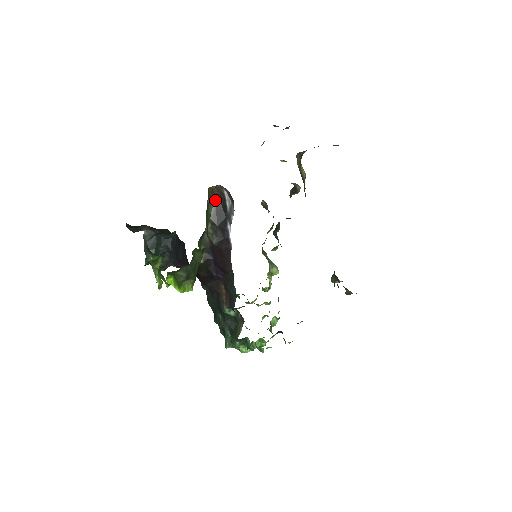
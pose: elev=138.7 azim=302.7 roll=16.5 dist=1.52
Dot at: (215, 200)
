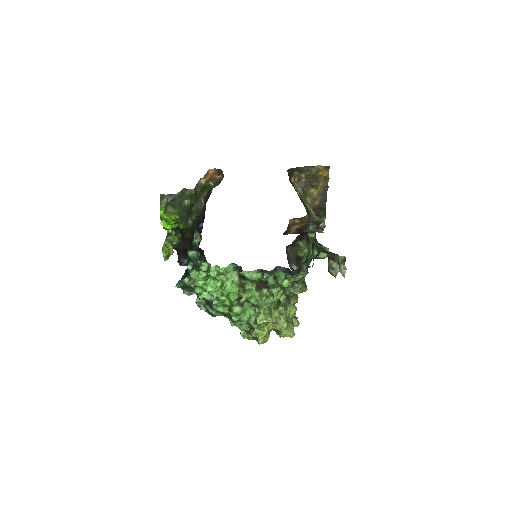
Dot at: occluded
